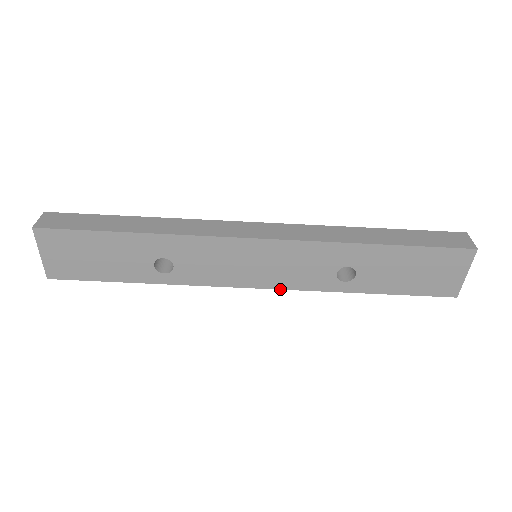
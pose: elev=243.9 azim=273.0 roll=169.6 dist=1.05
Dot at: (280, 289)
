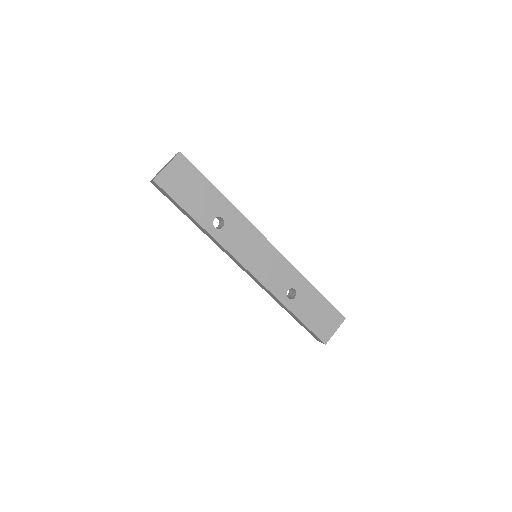
Dot at: (258, 280)
